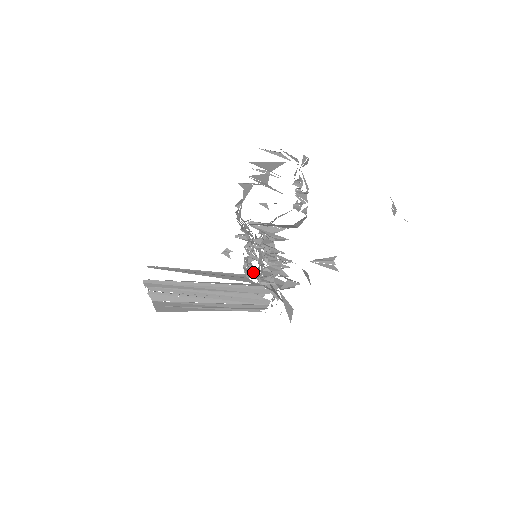
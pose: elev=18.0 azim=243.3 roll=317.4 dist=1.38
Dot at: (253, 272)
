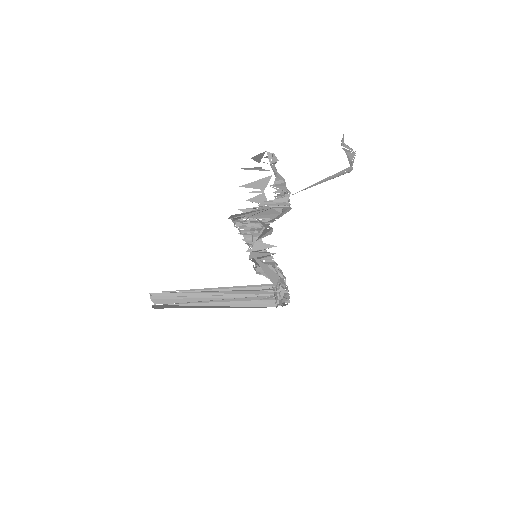
Dot at: occluded
